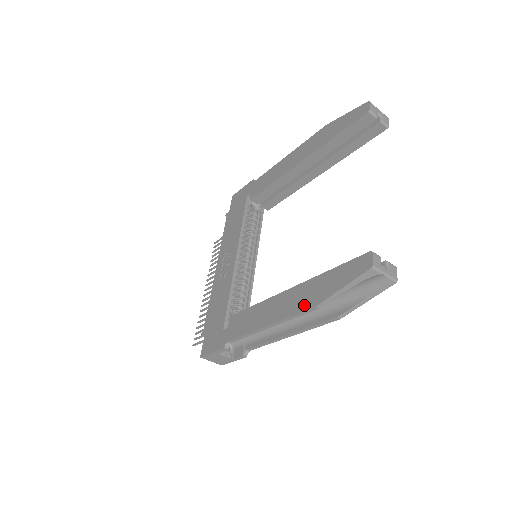
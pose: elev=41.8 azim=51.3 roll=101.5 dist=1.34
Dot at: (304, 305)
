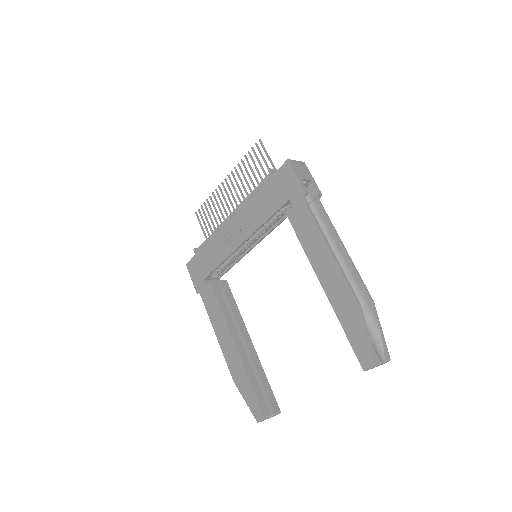
Dot at: (232, 370)
